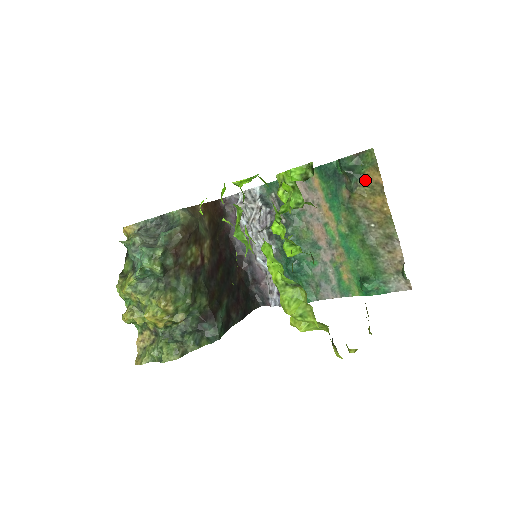
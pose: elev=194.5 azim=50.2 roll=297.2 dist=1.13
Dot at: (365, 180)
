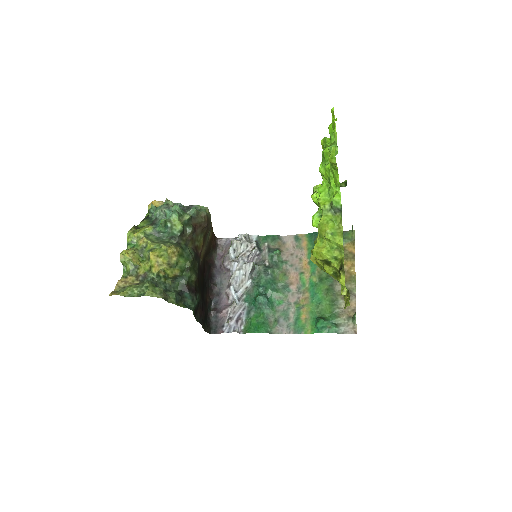
Dot at: occluded
